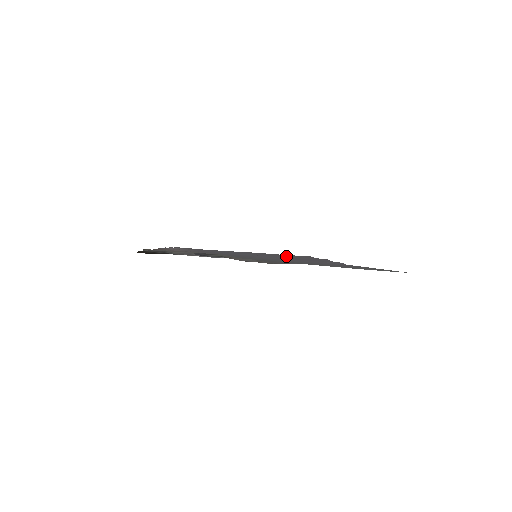
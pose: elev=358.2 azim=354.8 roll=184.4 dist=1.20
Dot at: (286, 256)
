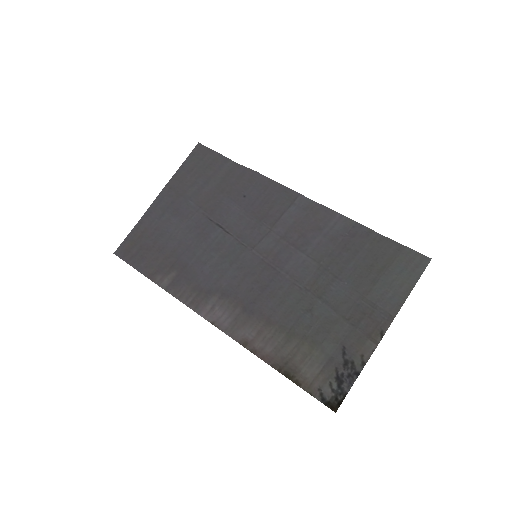
Dot at: (219, 192)
